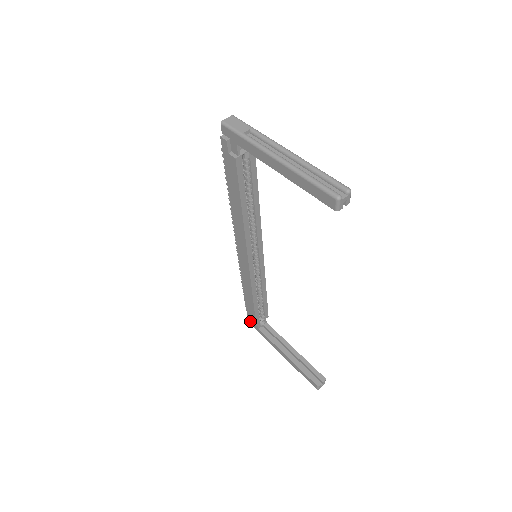
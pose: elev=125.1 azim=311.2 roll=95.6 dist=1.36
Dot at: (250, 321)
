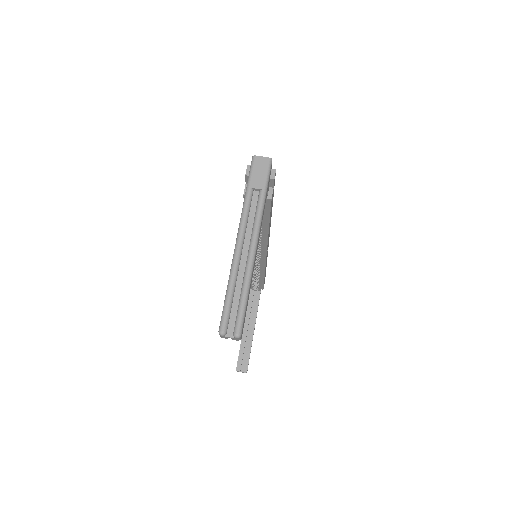
Dot at: occluded
